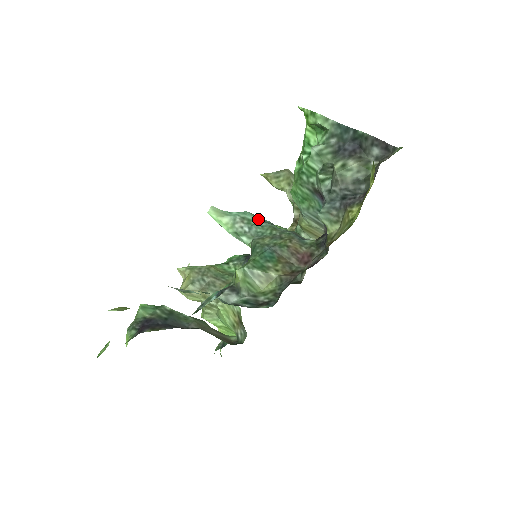
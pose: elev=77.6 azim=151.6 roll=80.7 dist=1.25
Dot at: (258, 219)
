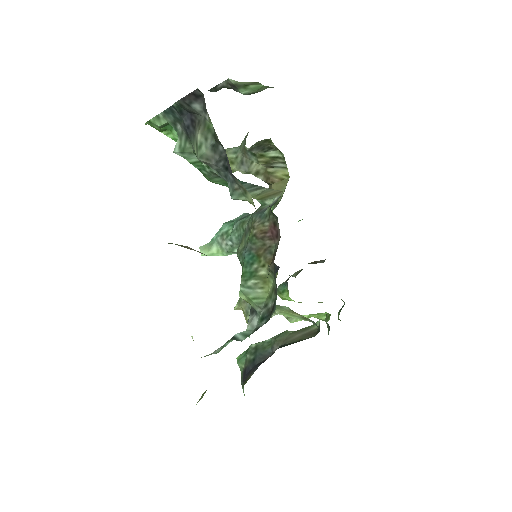
Dot at: (232, 224)
